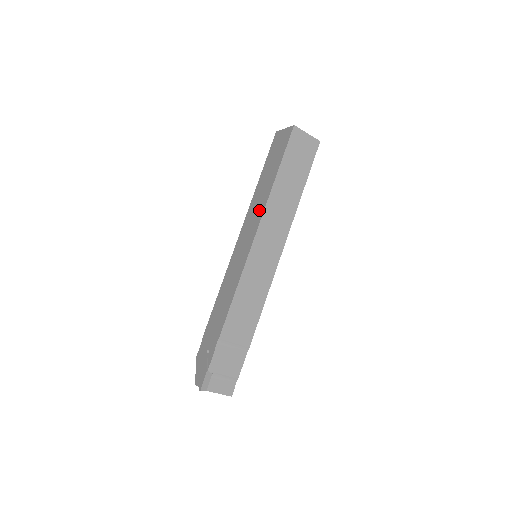
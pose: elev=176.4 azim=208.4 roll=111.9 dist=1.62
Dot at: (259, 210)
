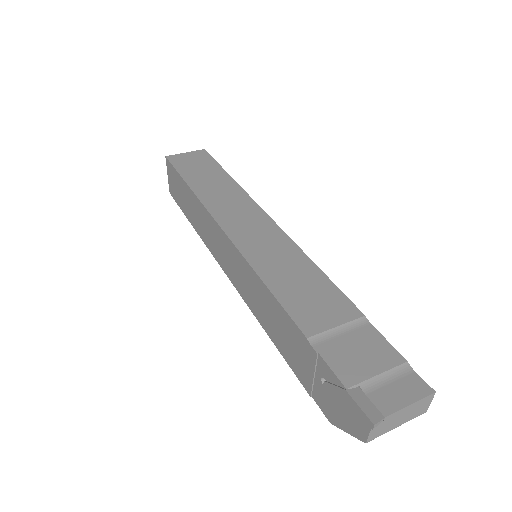
Dot at: (206, 221)
